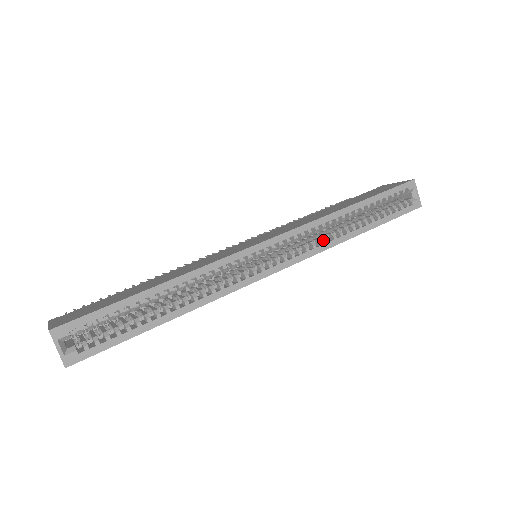
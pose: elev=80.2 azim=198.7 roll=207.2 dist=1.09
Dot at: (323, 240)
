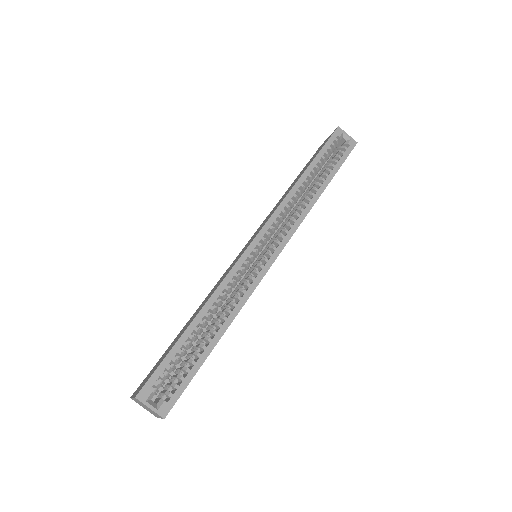
Dot at: (298, 212)
